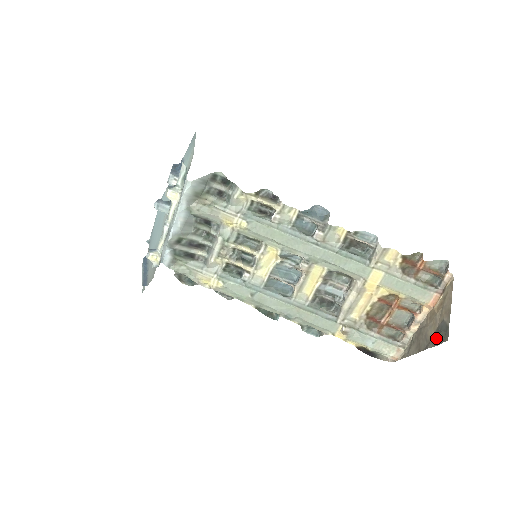
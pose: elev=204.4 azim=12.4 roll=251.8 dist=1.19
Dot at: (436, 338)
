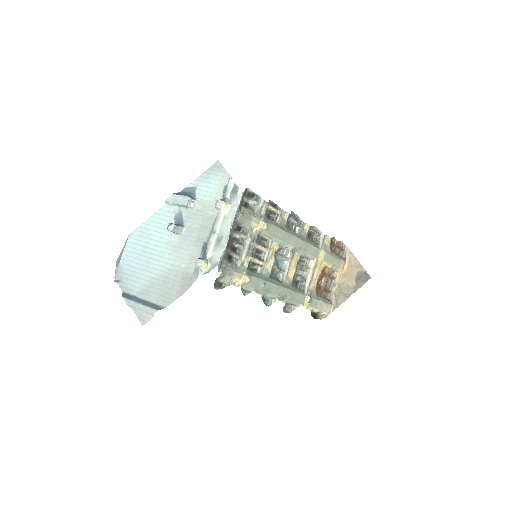
Dot at: (359, 282)
